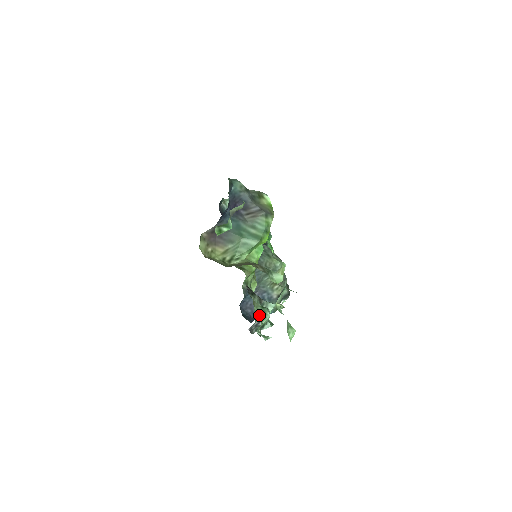
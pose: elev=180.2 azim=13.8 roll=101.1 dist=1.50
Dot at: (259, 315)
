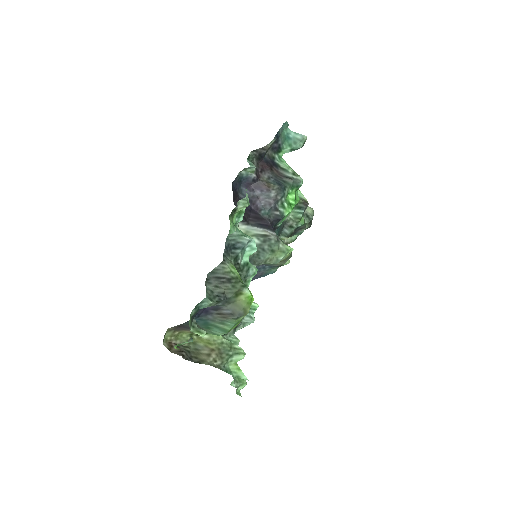
Dot at: occluded
